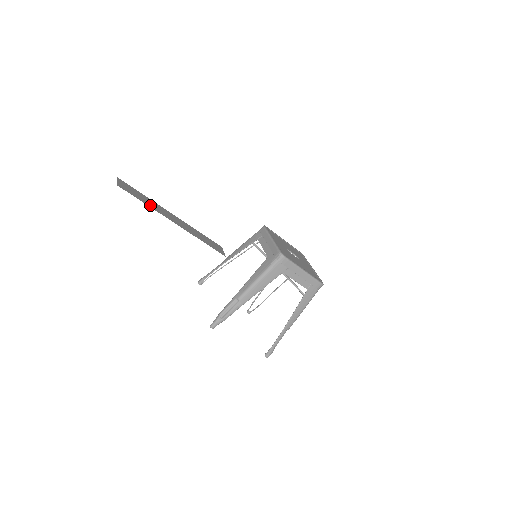
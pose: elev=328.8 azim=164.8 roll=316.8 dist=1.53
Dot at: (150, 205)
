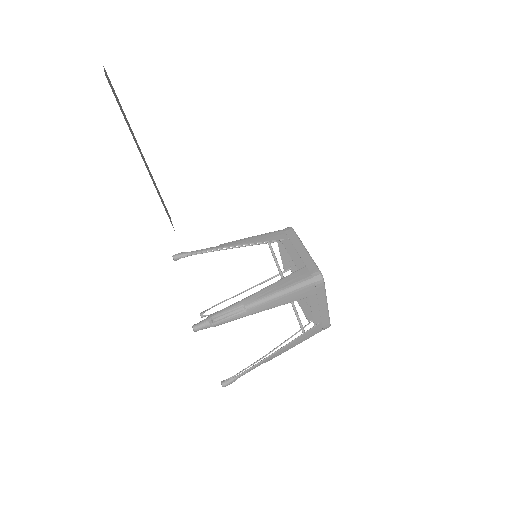
Dot at: (127, 124)
